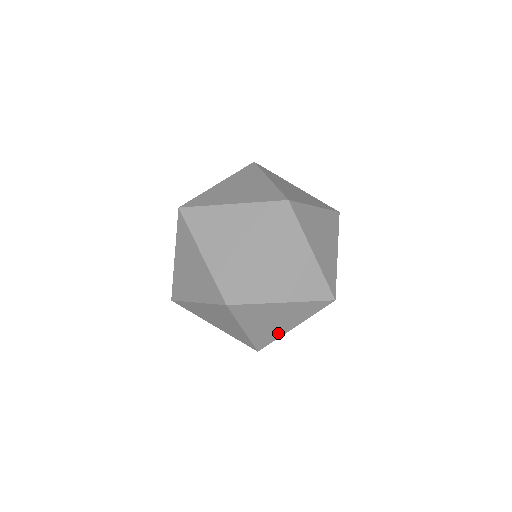
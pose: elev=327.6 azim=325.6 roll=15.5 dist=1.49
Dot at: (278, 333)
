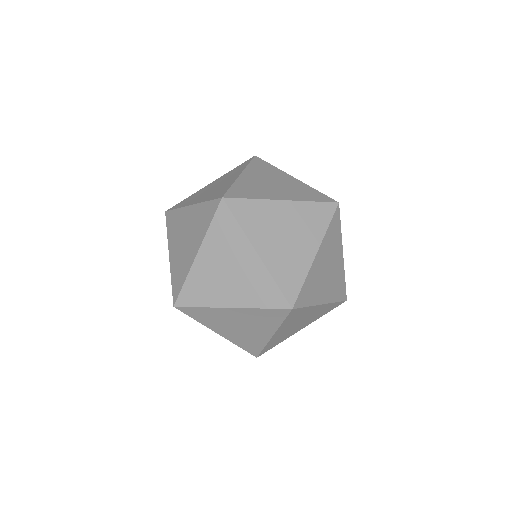
Dot at: (212, 298)
